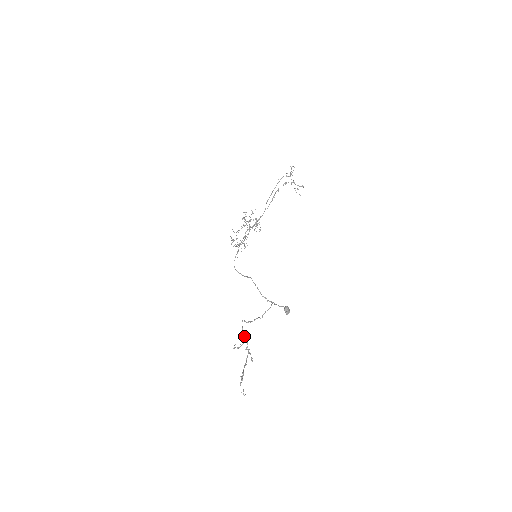
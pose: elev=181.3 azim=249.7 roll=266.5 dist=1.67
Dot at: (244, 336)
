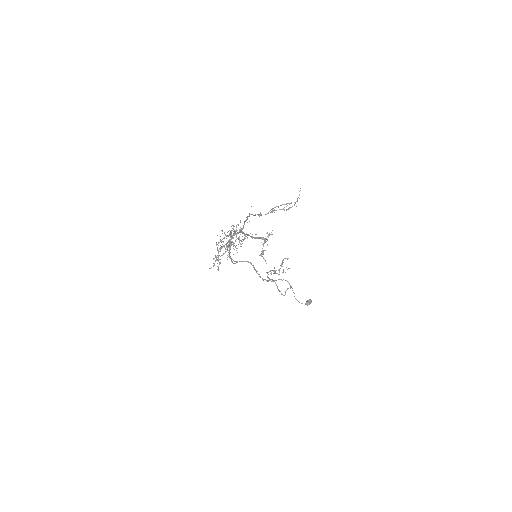
Dot at: occluded
